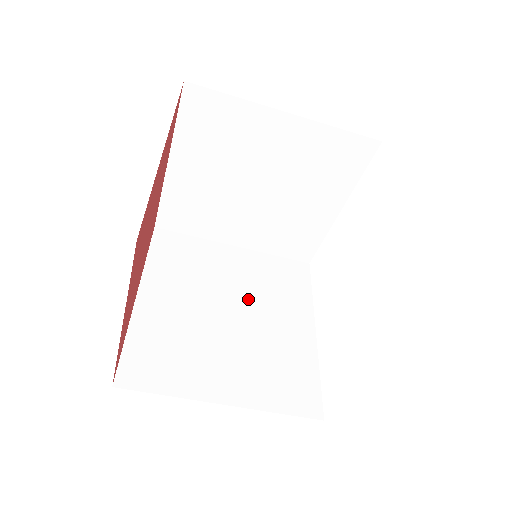
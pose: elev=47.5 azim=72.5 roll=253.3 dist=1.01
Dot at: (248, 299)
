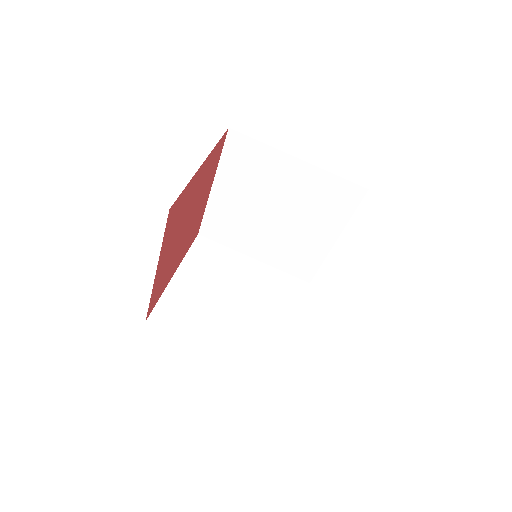
Dot at: occluded
